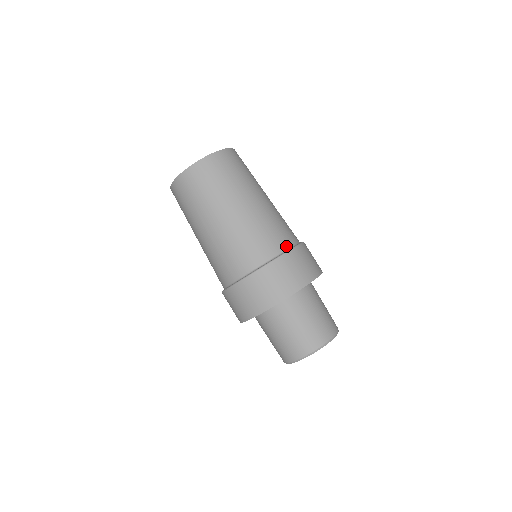
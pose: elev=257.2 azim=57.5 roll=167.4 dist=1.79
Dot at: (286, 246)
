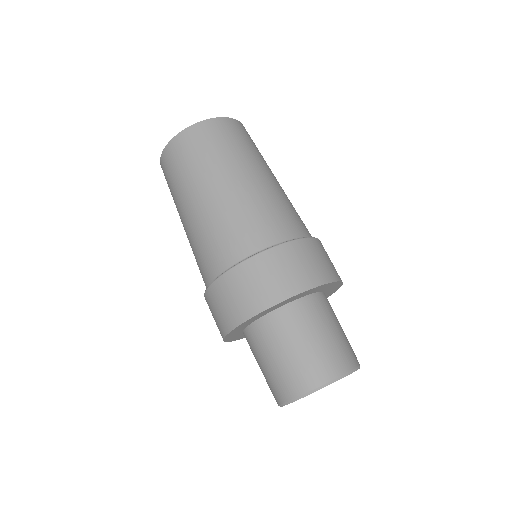
Dot at: (268, 243)
